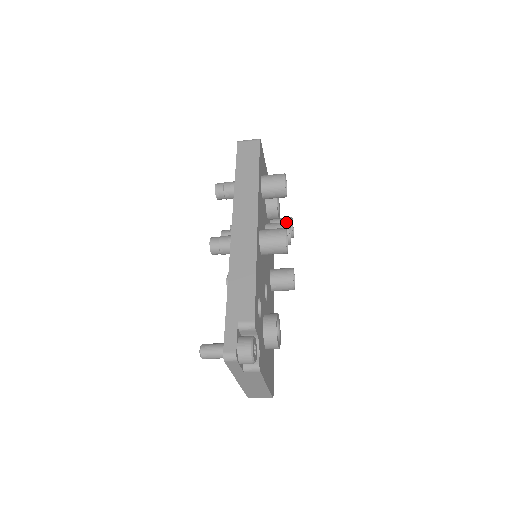
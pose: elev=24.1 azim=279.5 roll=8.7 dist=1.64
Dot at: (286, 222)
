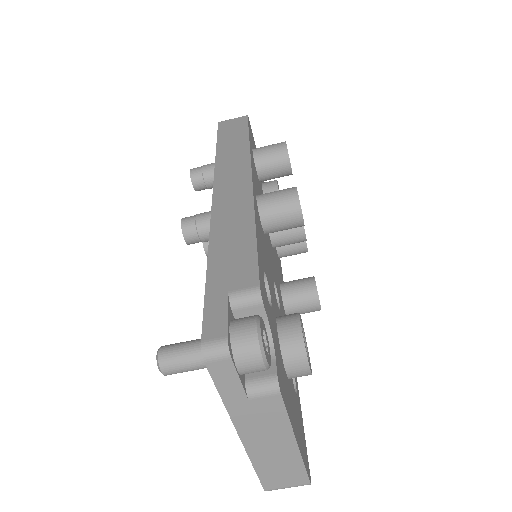
Dot at: occluded
